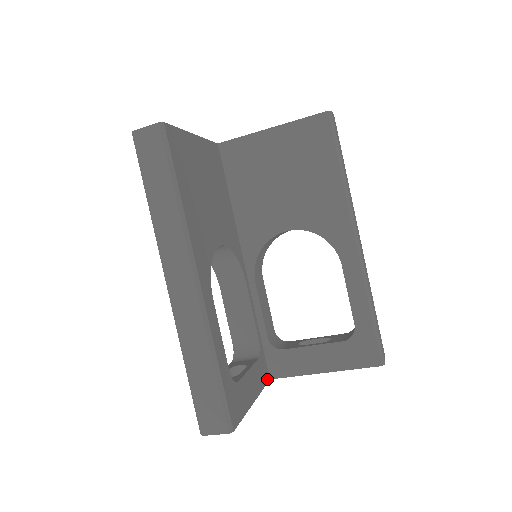
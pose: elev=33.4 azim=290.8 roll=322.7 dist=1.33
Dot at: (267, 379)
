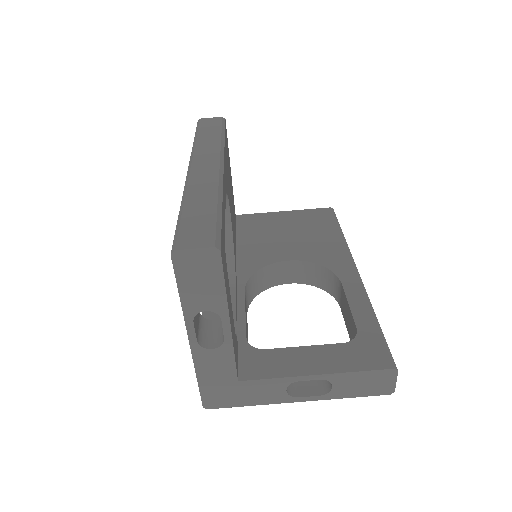
Dot at: (237, 370)
